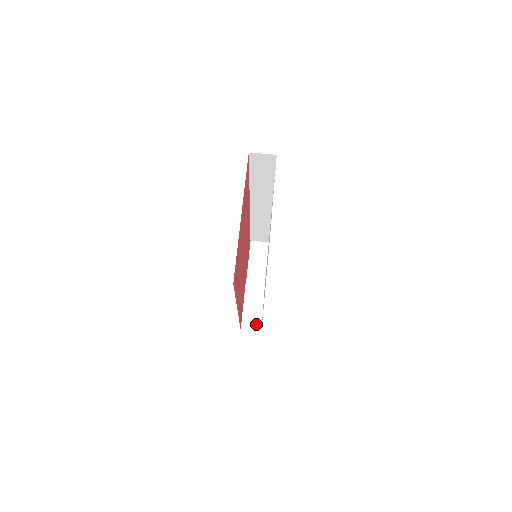
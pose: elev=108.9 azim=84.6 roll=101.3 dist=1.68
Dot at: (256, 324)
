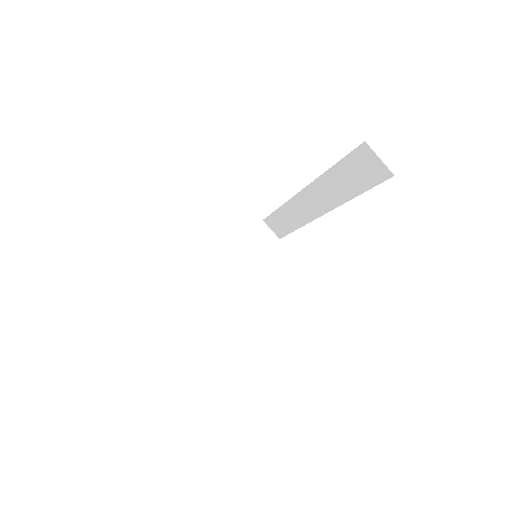
Dot at: (192, 313)
